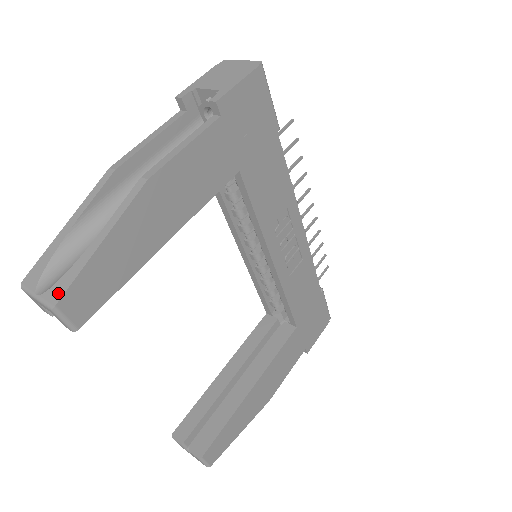
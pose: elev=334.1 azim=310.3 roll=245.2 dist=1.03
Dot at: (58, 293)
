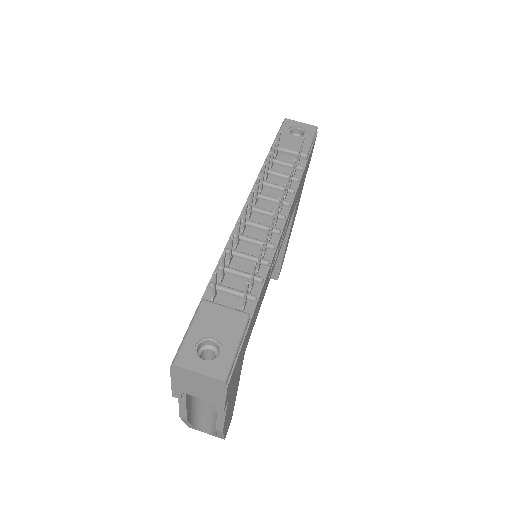
Dot at: (221, 438)
